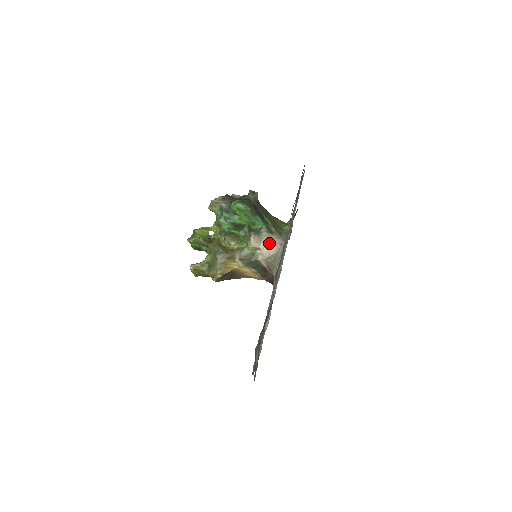
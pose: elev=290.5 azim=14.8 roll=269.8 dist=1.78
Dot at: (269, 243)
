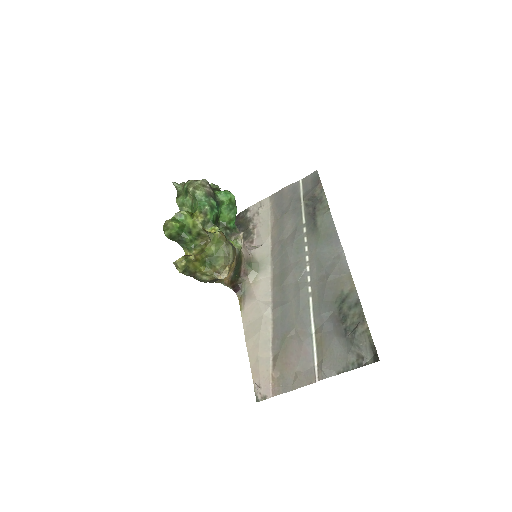
Dot at: (245, 246)
